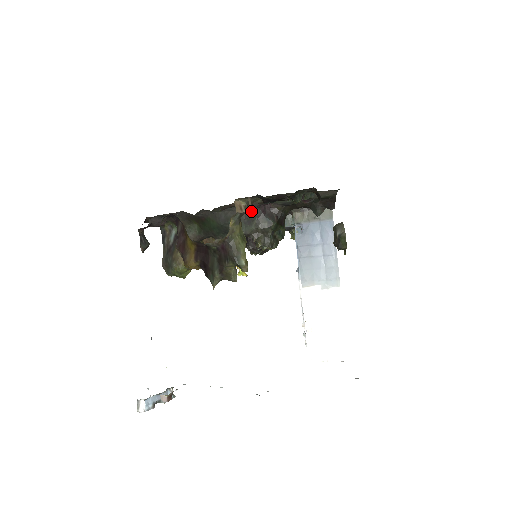
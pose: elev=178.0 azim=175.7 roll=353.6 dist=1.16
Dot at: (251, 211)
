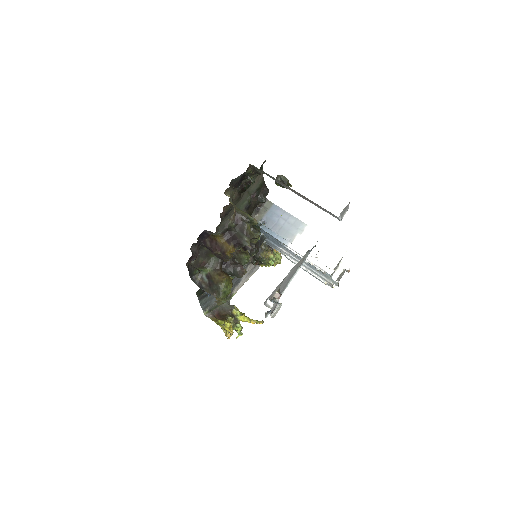
Dot at: occluded
